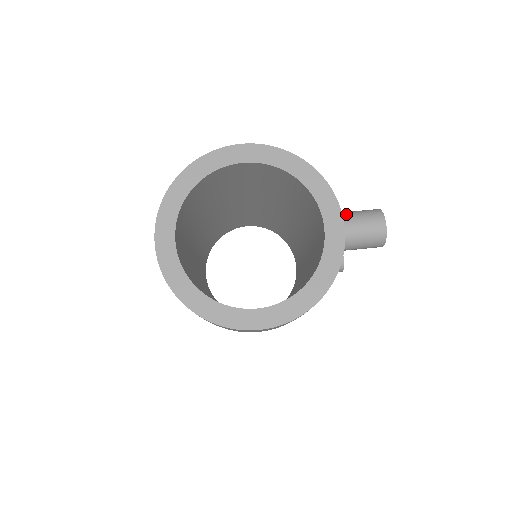
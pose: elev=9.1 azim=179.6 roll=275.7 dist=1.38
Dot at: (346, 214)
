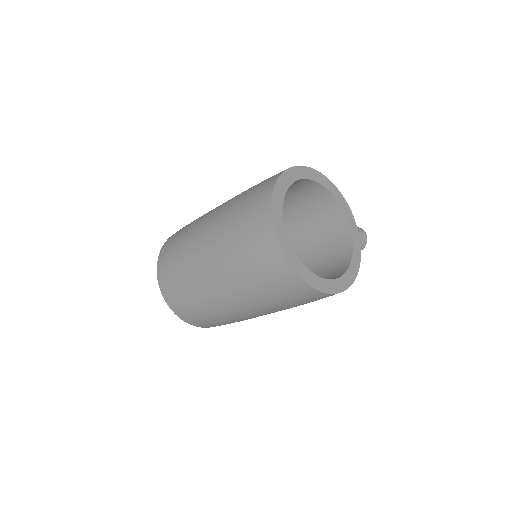
Dot at: occluded
